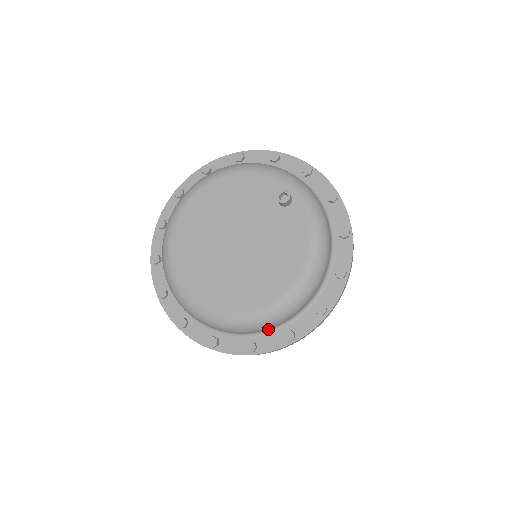
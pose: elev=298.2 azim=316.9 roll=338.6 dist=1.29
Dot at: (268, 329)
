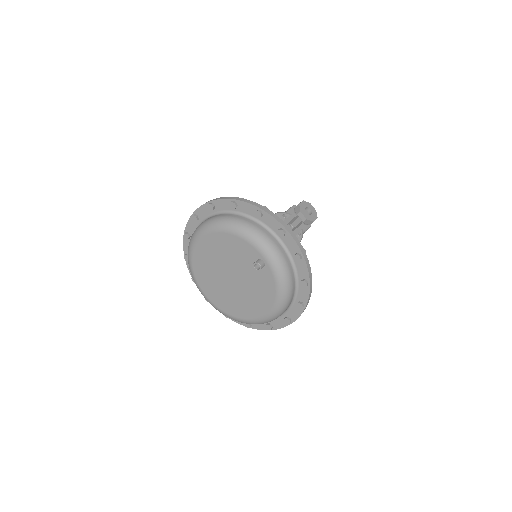
Dot at: occluded
